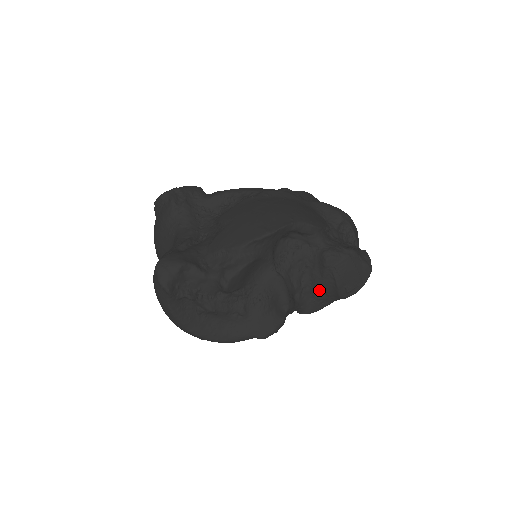
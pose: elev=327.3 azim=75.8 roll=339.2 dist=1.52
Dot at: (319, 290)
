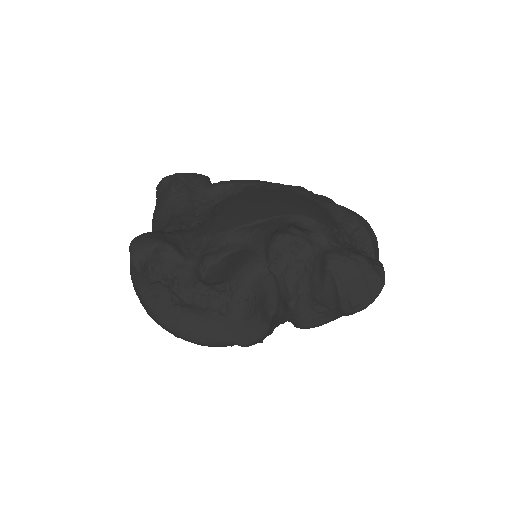
Dot at: (318, 300)
